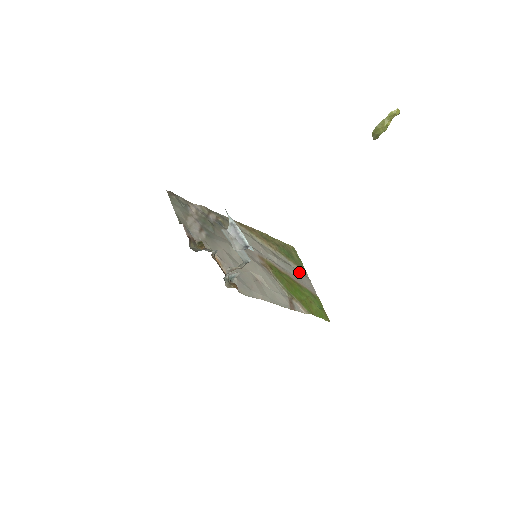
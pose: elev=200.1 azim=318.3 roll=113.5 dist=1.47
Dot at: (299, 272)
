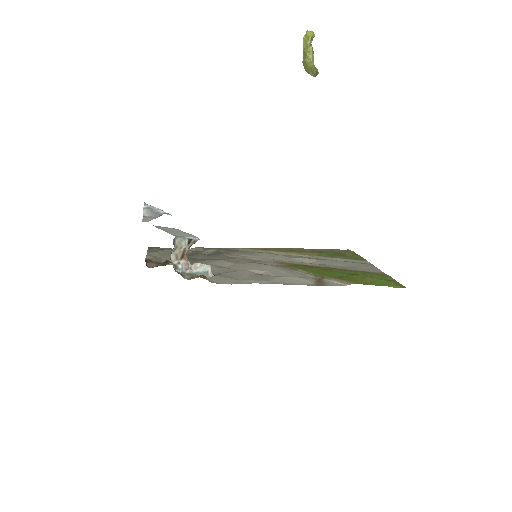
Dot at: (351, 262)
